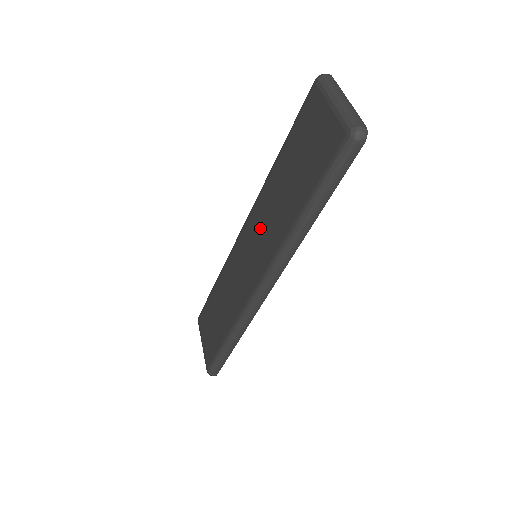
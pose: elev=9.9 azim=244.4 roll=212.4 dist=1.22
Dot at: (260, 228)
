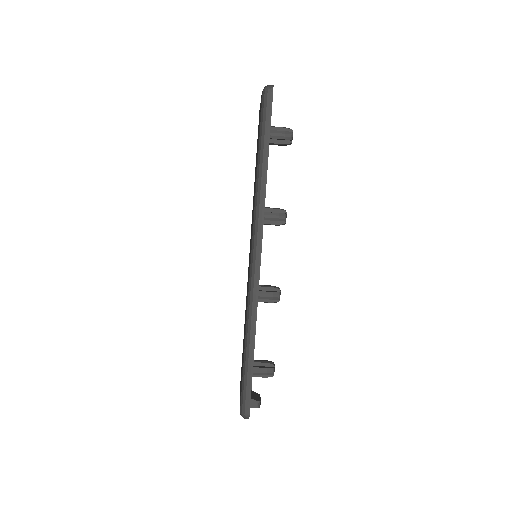
Dot at: occluded
